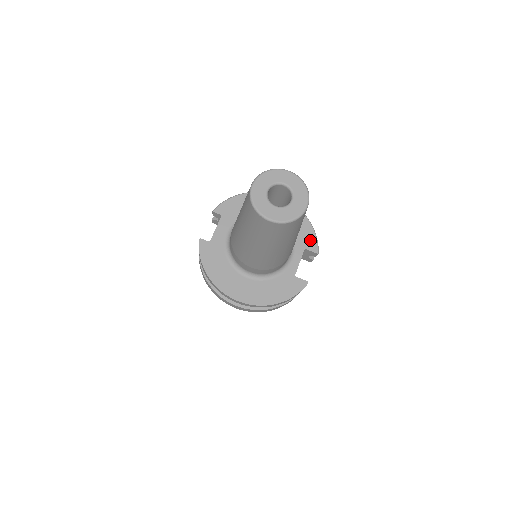
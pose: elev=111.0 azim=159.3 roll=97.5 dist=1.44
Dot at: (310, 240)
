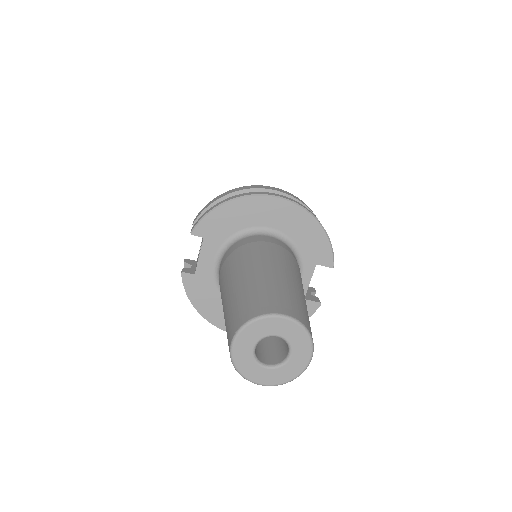
Dot at: (323, 252)
